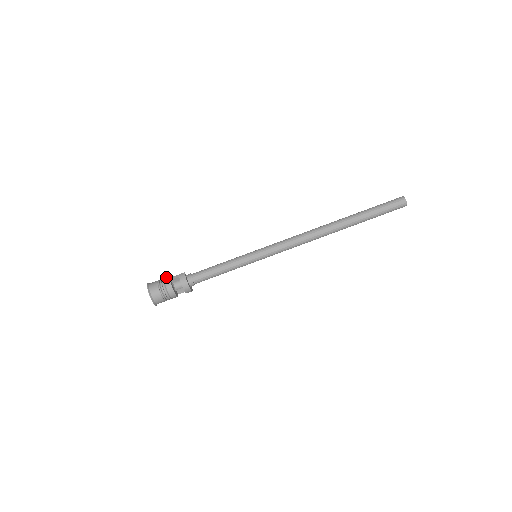
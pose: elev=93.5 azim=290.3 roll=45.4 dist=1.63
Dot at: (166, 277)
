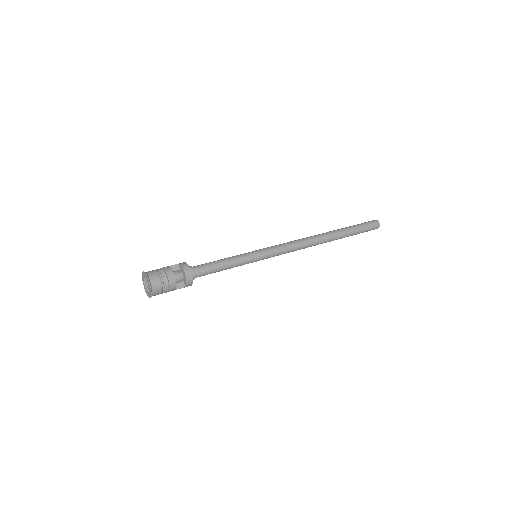
Dot at: occluded
